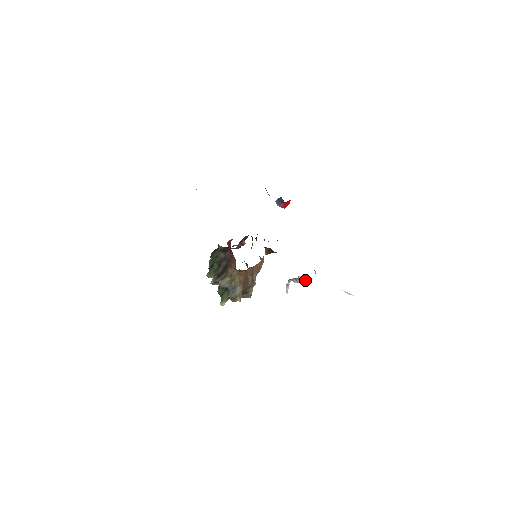
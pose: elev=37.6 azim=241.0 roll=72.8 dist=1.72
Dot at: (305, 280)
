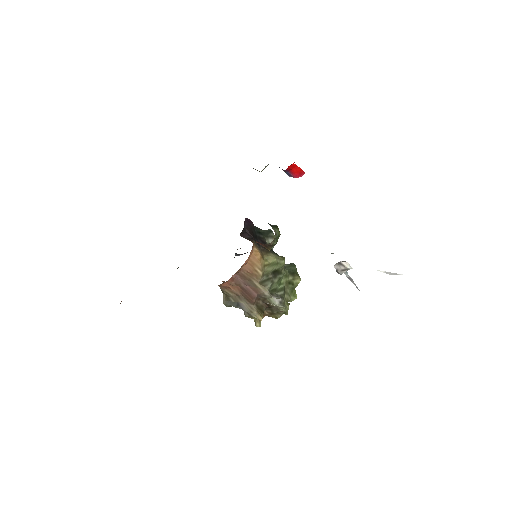
Dot at: (349, 267)
